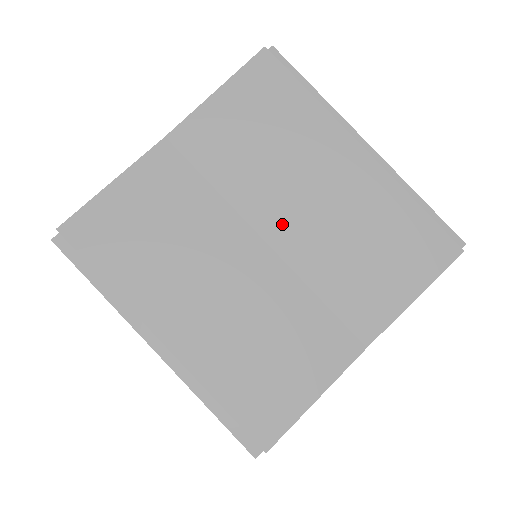
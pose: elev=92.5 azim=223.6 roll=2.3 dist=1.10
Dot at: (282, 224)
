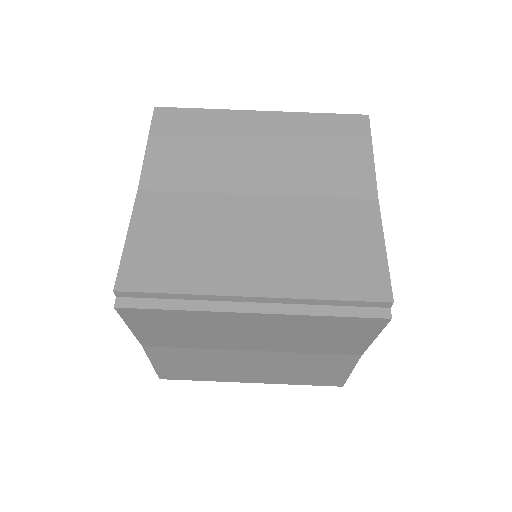
Dot at: (258, 178)
